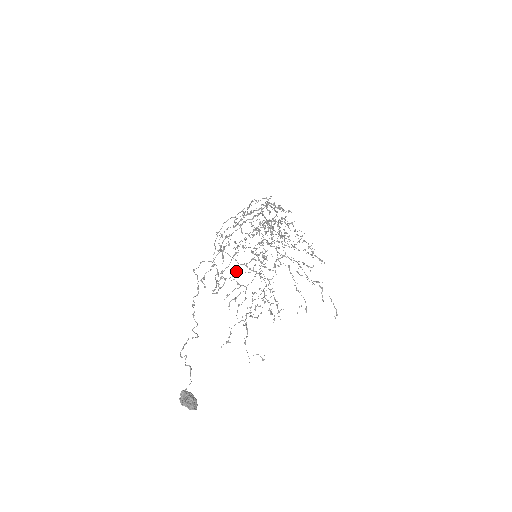
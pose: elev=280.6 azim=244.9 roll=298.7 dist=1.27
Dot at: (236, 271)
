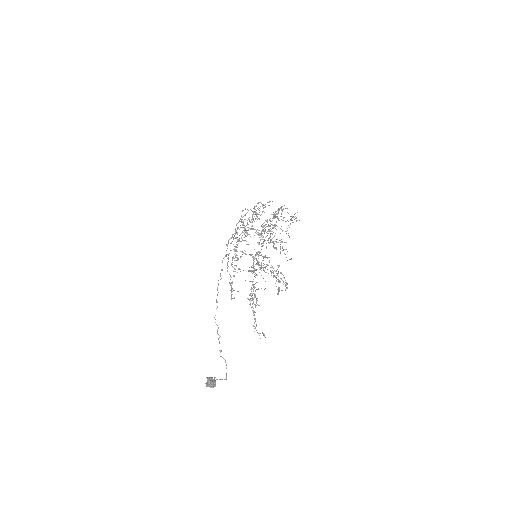
Dot at: (251, 272)
